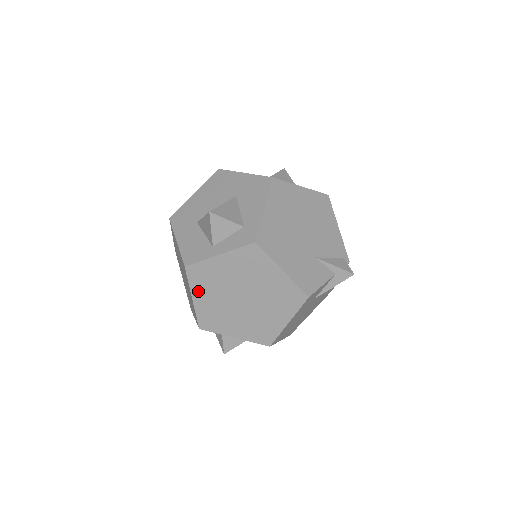
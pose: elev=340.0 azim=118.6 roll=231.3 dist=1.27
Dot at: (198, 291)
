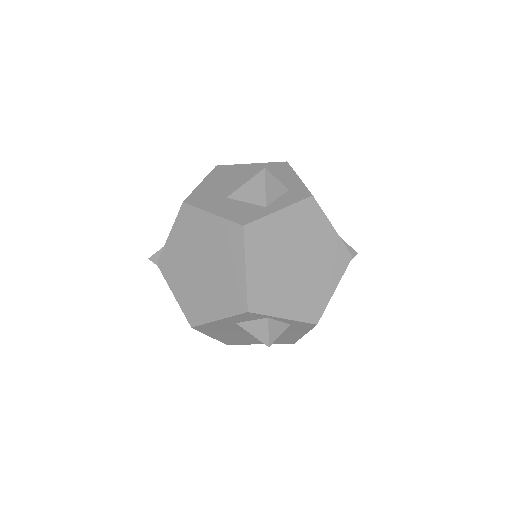
Dot at: (253, 258)
